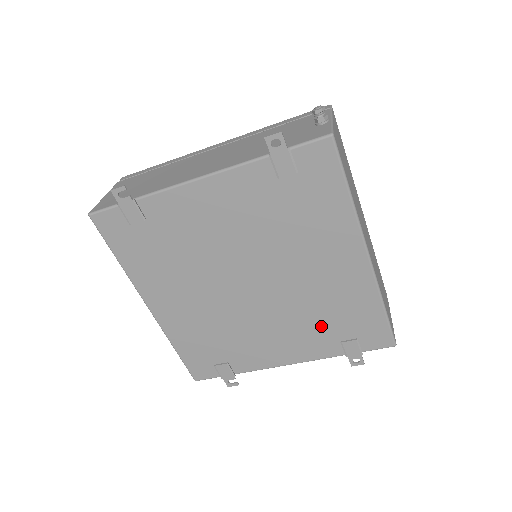
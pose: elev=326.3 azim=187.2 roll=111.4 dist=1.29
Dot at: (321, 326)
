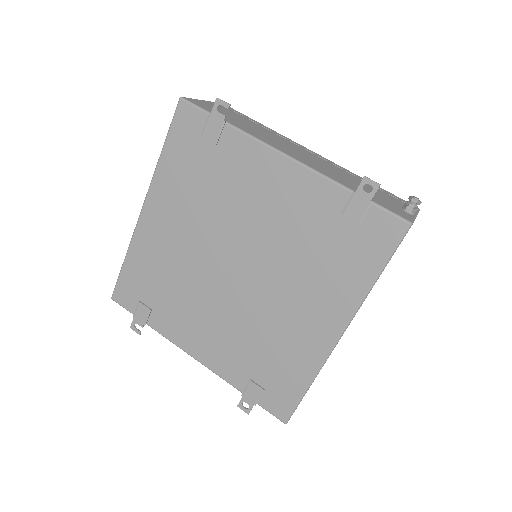
Dot at: (250, 353)
